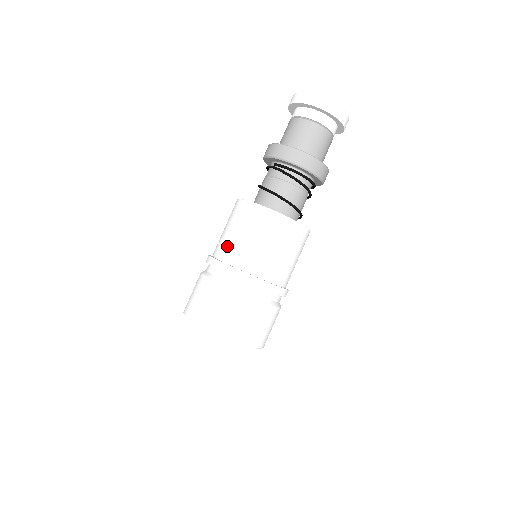
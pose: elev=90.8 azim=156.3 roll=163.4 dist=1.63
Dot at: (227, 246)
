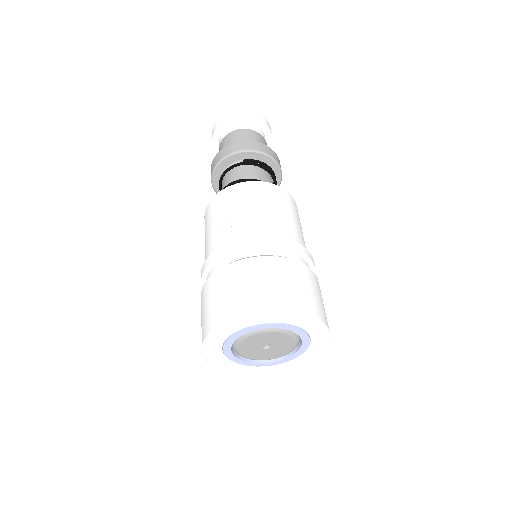
Dot at: (252, 223)
